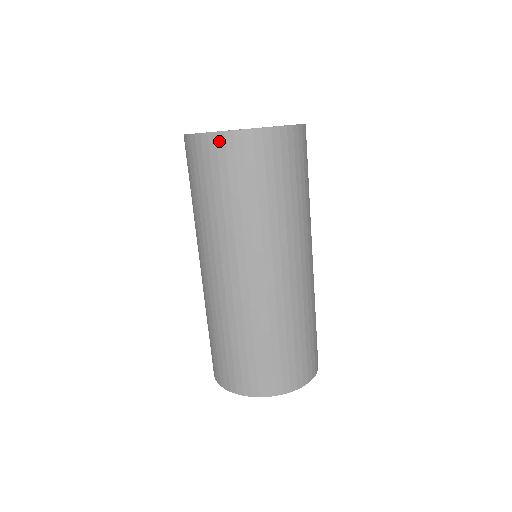
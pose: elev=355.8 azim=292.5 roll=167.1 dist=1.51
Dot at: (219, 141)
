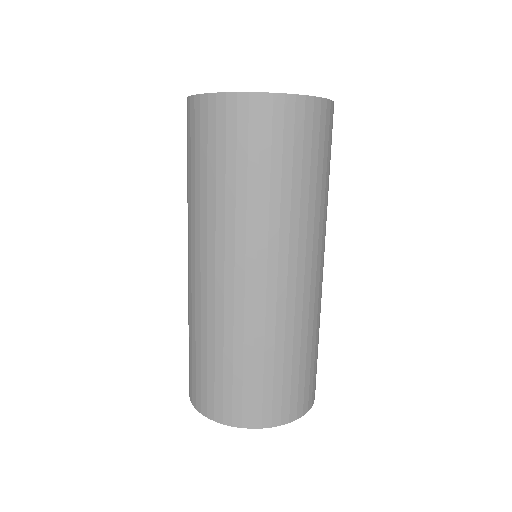
Dot at: (192, 106)
